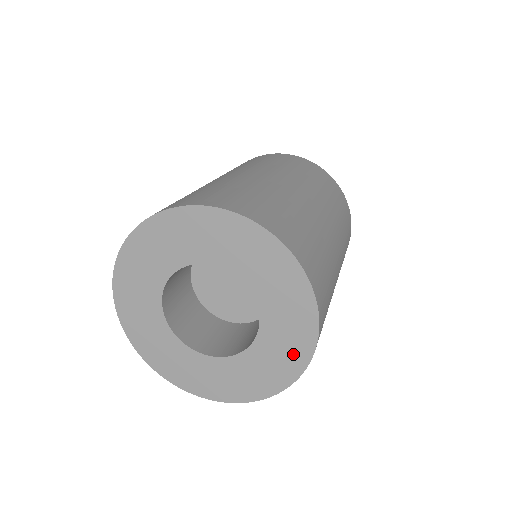
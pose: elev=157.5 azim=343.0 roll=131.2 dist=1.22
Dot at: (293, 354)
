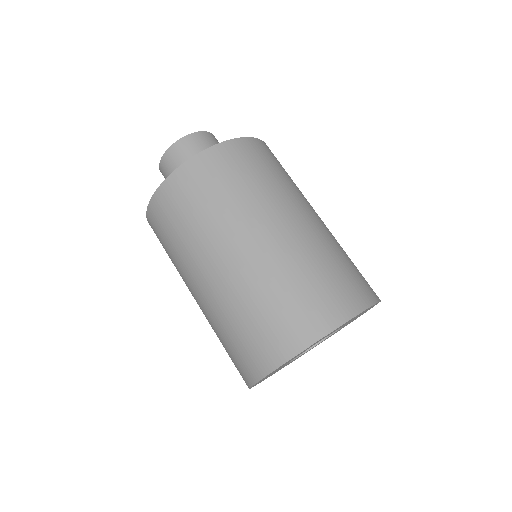
Dot at: occluded
